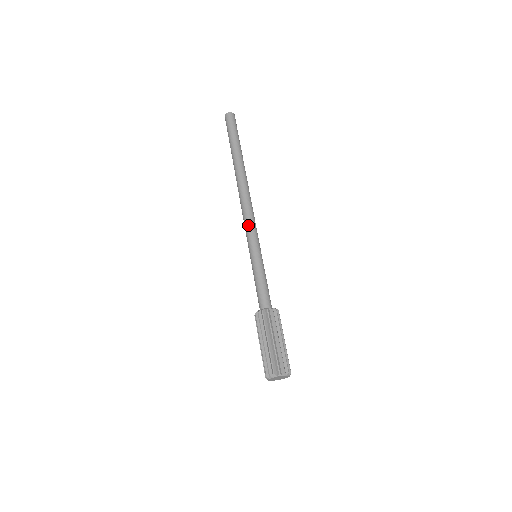
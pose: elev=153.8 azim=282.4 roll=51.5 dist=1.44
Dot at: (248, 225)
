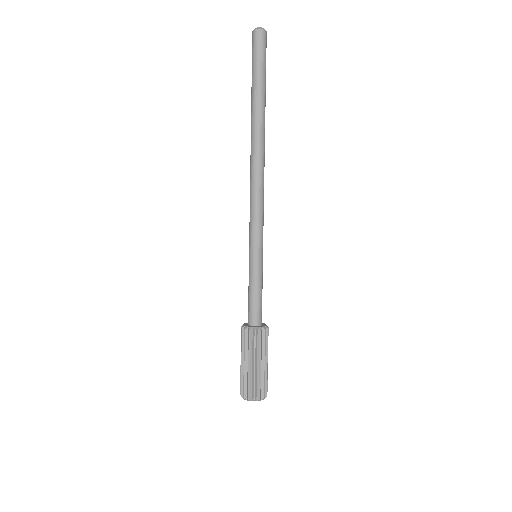
Dot at: (260, 216)
